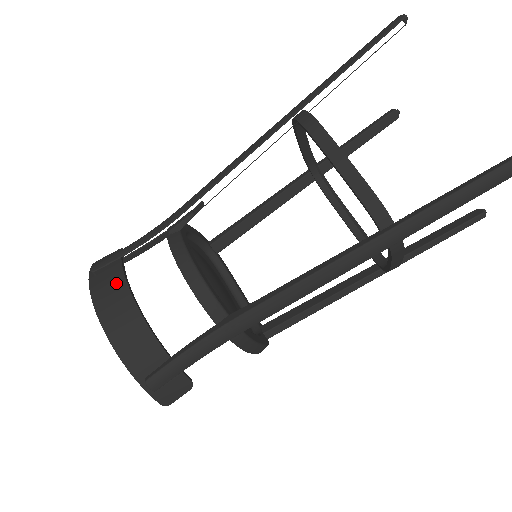
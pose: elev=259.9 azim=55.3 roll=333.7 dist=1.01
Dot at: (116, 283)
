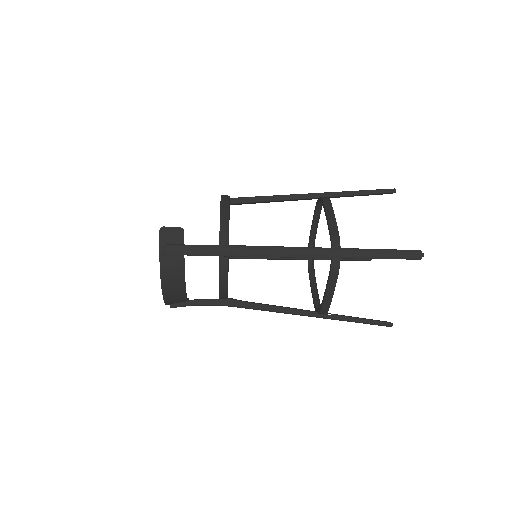
Dot at: (178, 269)
